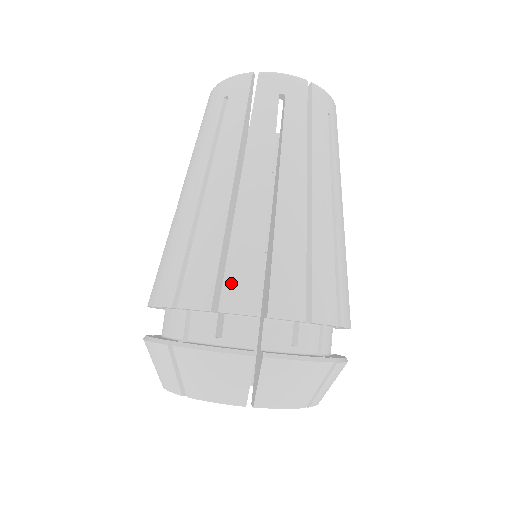
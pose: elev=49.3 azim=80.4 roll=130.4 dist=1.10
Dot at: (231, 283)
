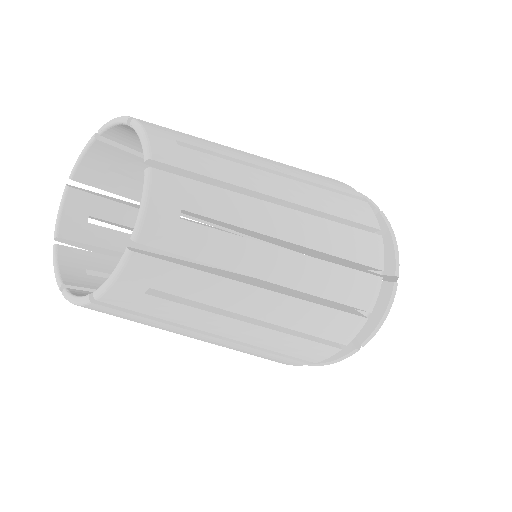
Dot at: occluded
